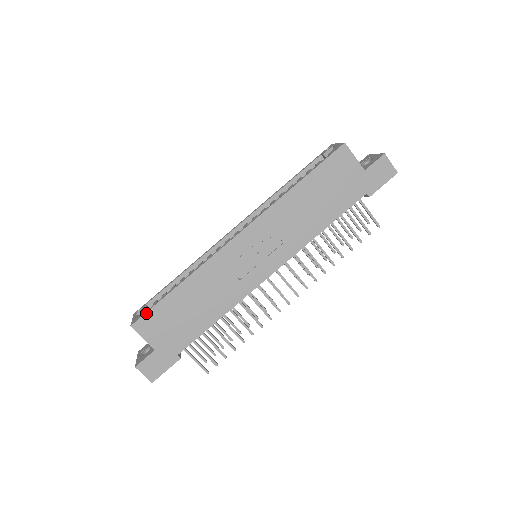
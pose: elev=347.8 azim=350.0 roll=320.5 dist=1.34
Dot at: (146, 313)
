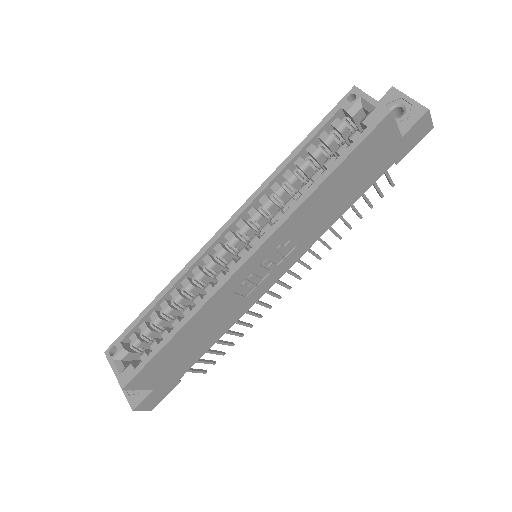
Dot at: (139, 372)
